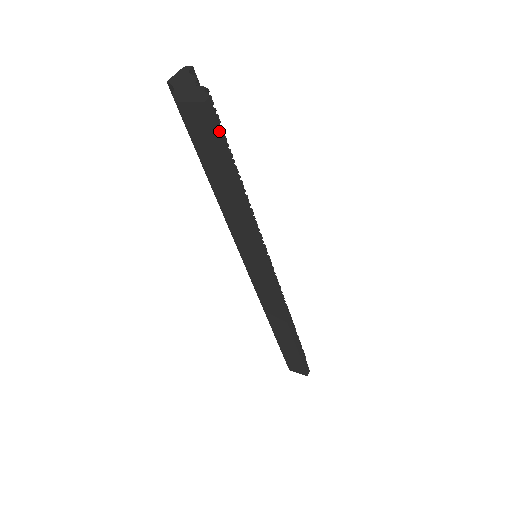
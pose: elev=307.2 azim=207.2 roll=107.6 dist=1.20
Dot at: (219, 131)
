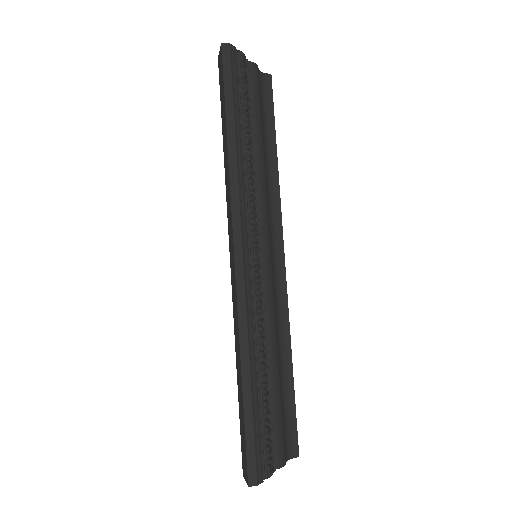
Dot at: (228, 70)
